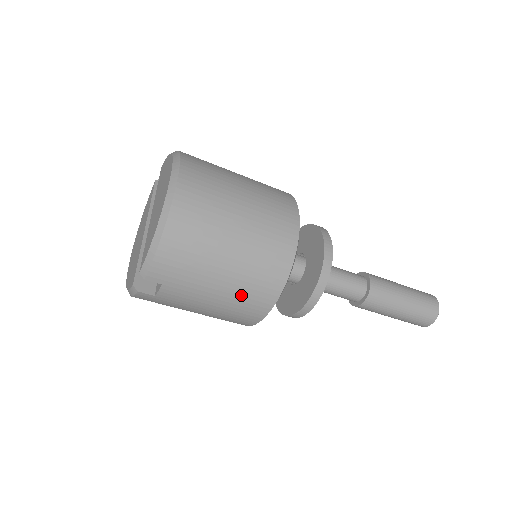
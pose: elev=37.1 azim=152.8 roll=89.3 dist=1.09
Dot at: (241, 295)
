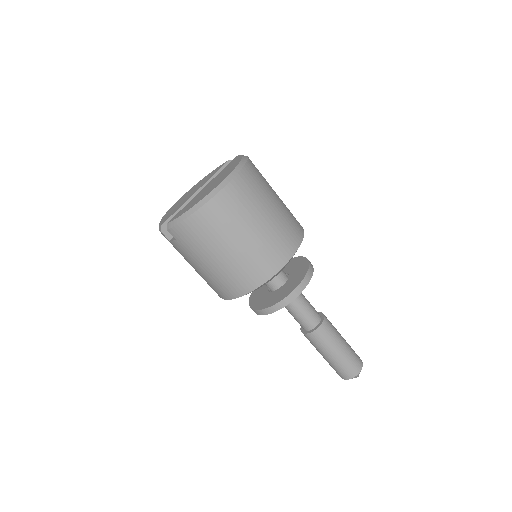
Dot at: (219, 278)
